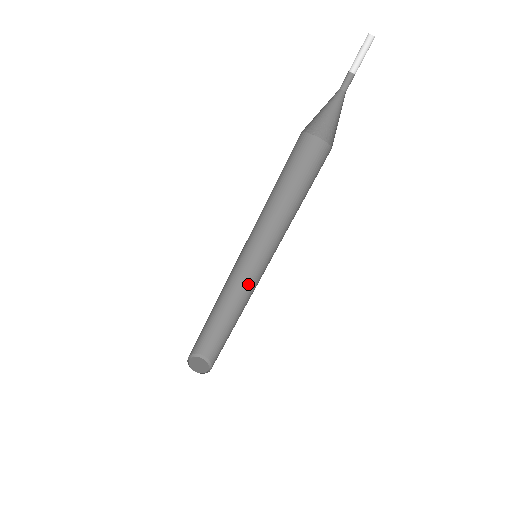
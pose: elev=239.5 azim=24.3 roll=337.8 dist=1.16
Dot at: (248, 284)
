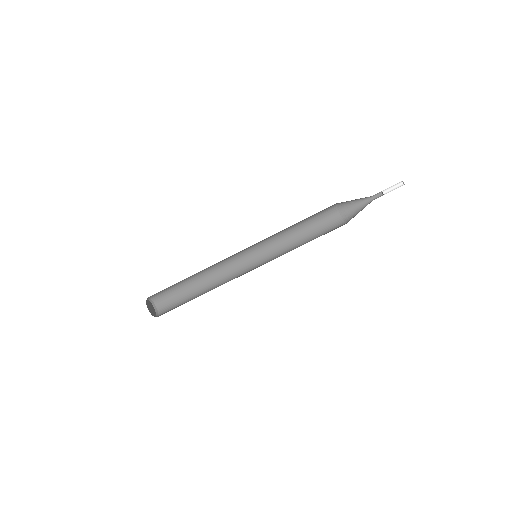
Dot at: occluded
